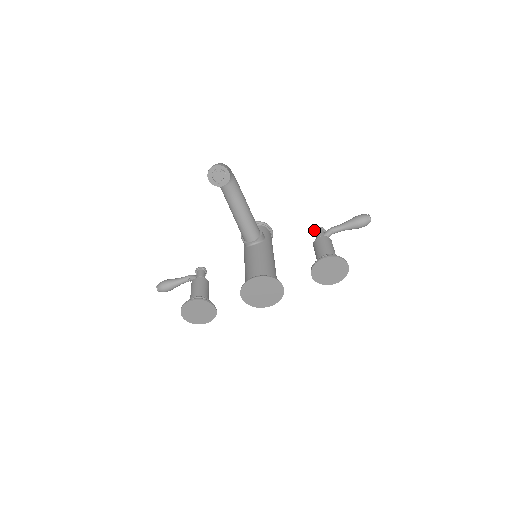
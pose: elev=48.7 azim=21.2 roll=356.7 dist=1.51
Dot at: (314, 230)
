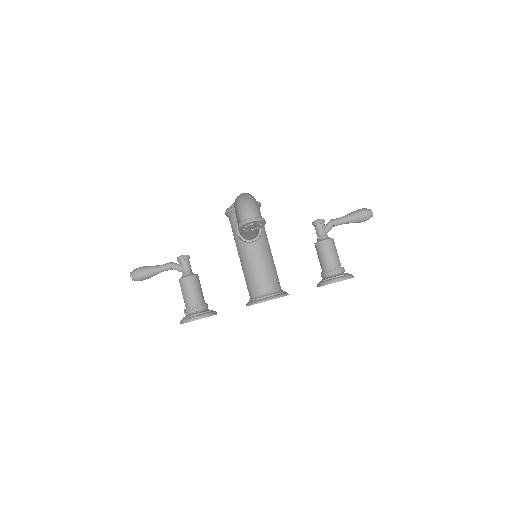
Dot at: (315, 223)
